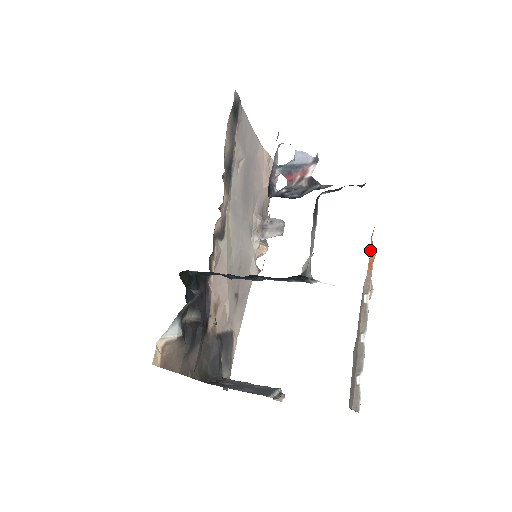
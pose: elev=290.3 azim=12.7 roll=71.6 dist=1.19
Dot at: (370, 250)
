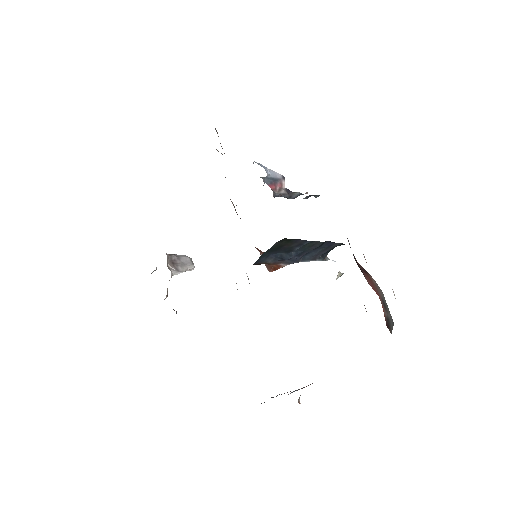
Dot at: occluded
